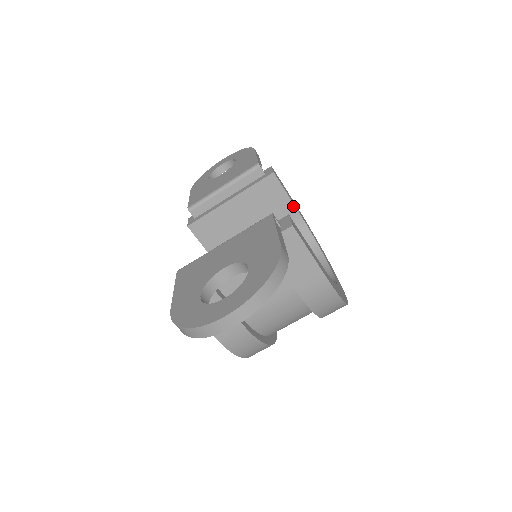
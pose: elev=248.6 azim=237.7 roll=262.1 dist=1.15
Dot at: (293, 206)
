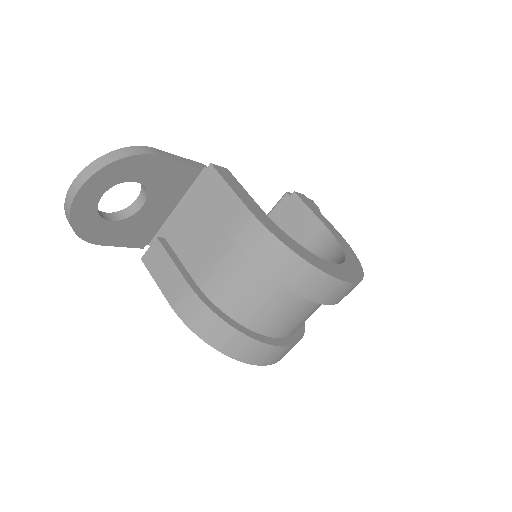
Dot at: (319, 221)
